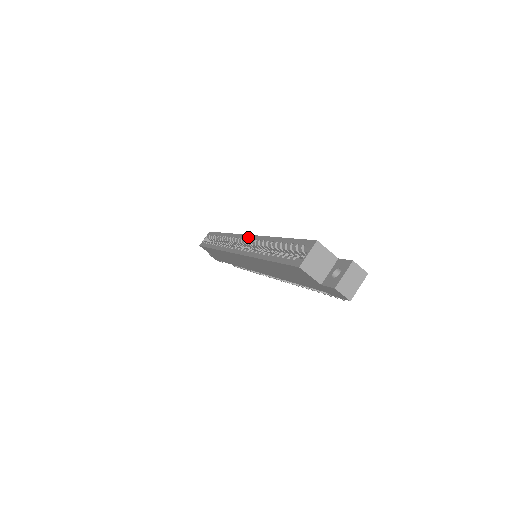
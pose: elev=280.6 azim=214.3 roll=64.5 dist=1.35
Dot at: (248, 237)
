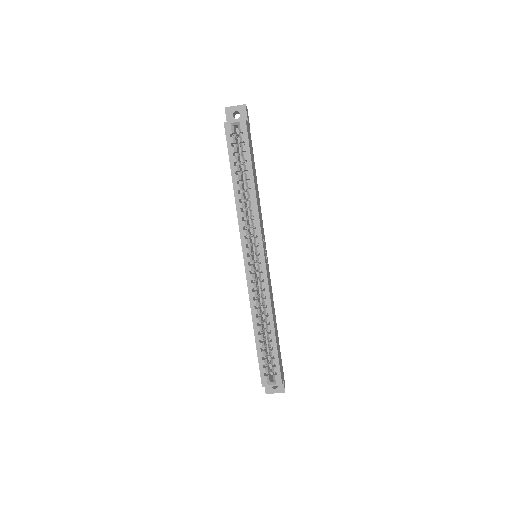
Dot at: (263, 267)
